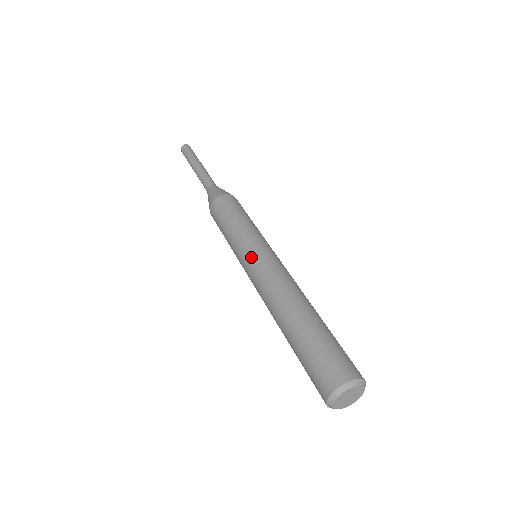
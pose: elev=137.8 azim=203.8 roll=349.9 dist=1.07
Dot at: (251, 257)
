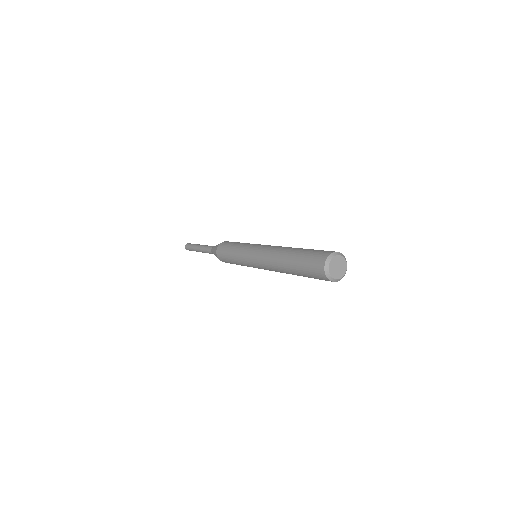
Dot at: (258, 245)
